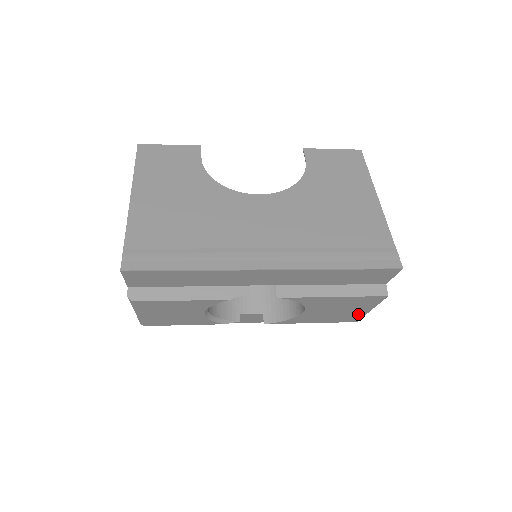
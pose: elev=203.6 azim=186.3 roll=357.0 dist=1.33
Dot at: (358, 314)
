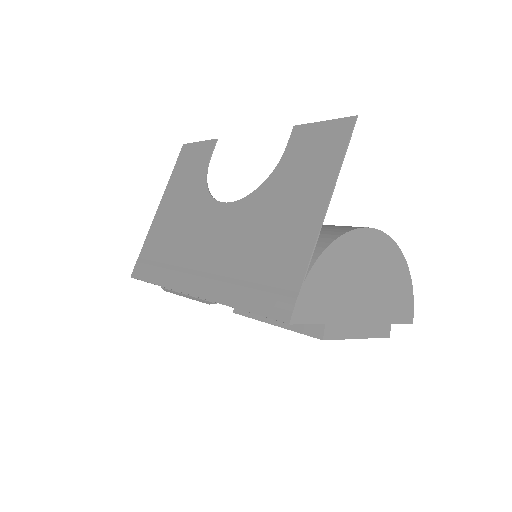
Dot at: occluded
